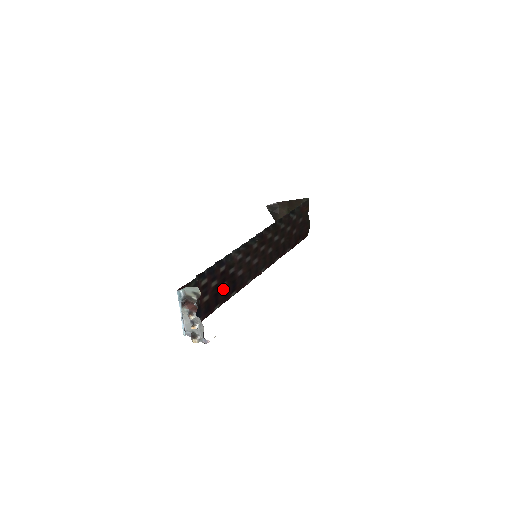
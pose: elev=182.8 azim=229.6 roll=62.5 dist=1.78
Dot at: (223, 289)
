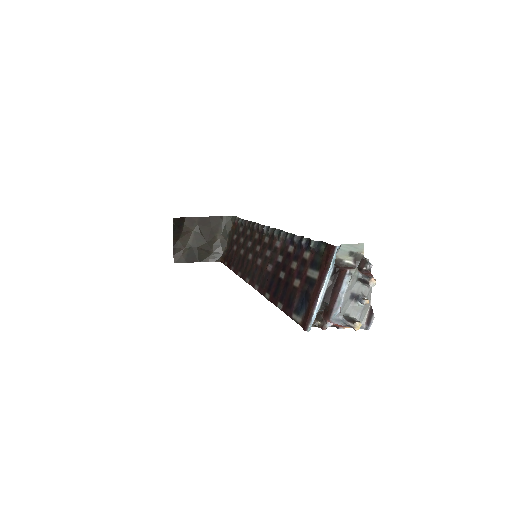
Dot at: (281, 280)
